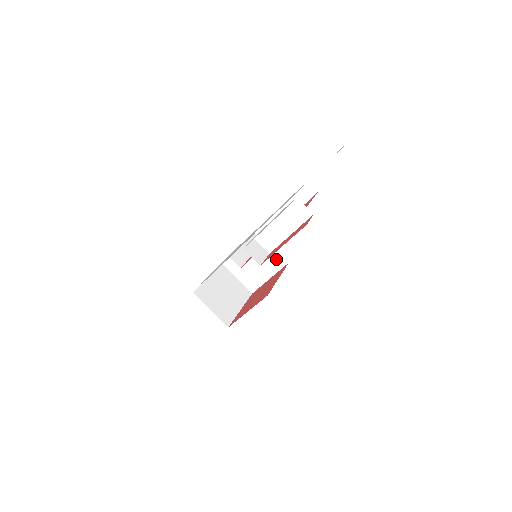
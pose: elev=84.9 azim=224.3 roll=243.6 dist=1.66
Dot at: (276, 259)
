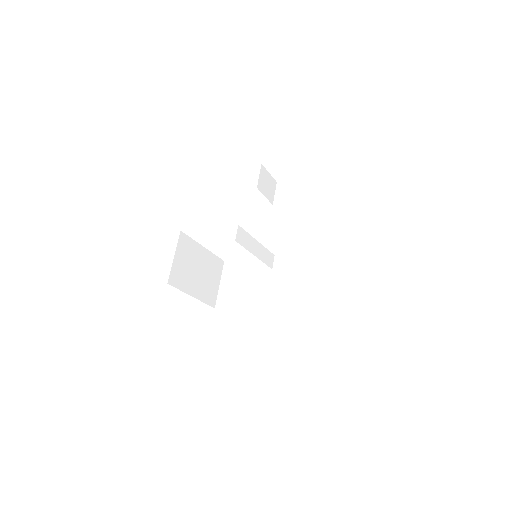
Dot at: (265, 297)
